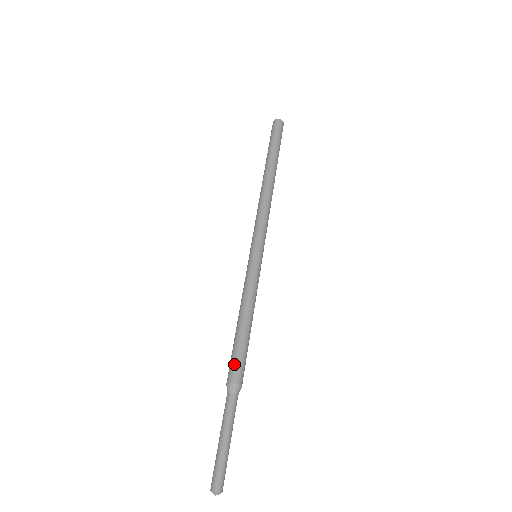
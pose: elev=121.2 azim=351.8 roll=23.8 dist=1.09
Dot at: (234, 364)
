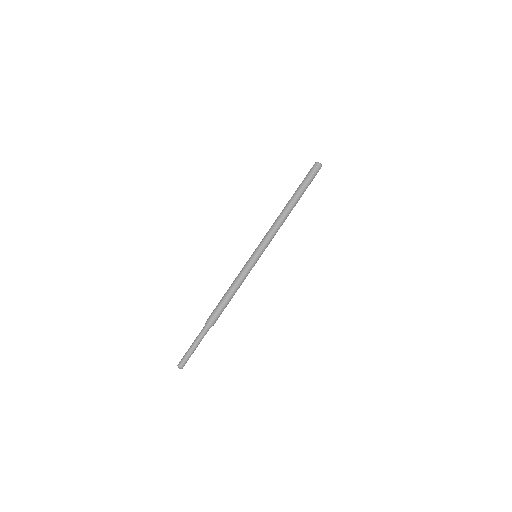
Dot at: (216, 314)
